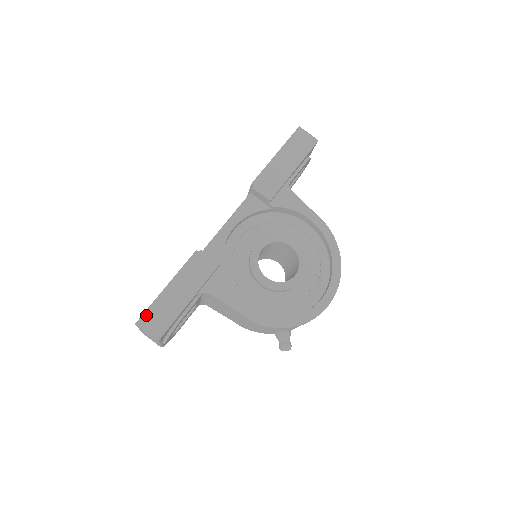
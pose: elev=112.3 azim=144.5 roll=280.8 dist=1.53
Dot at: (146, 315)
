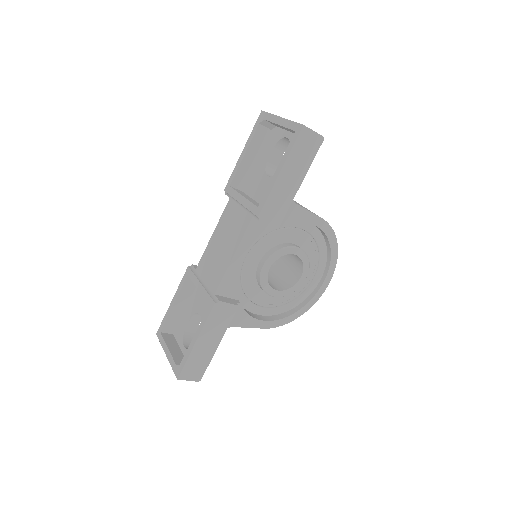
Dot at: (184, 370)
